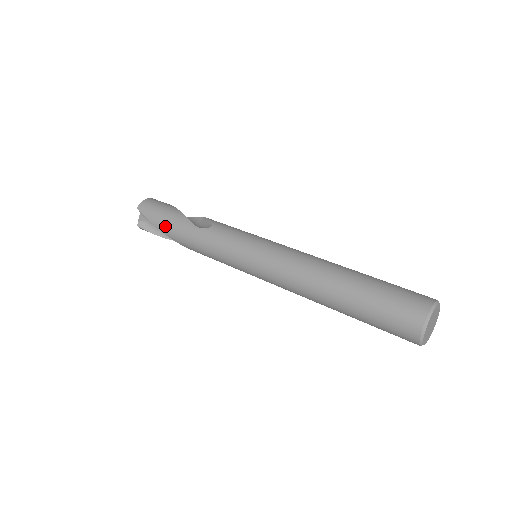
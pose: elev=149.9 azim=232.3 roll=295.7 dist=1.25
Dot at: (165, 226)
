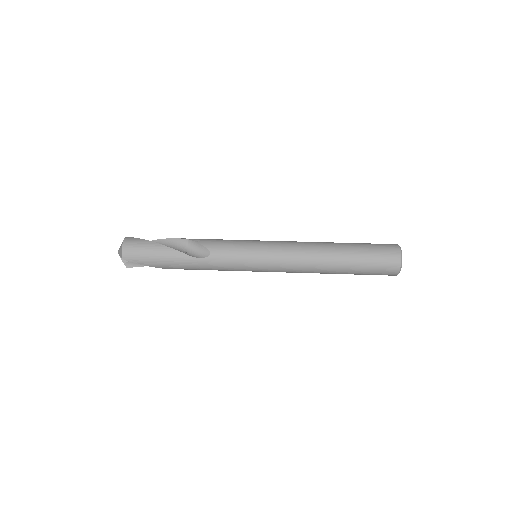
Dot at: (164, 265)
